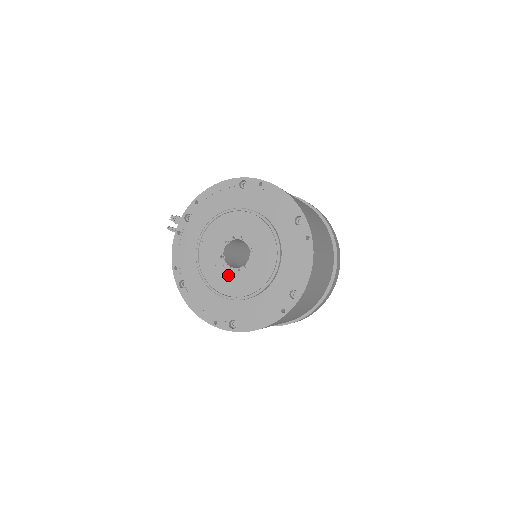
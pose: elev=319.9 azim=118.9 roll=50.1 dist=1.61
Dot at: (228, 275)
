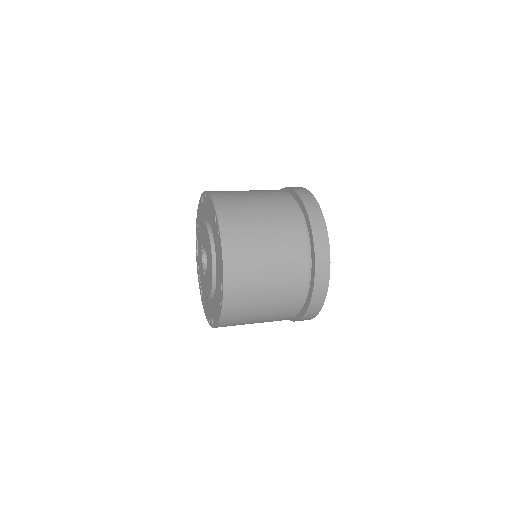
Dot at: (205, 279)
